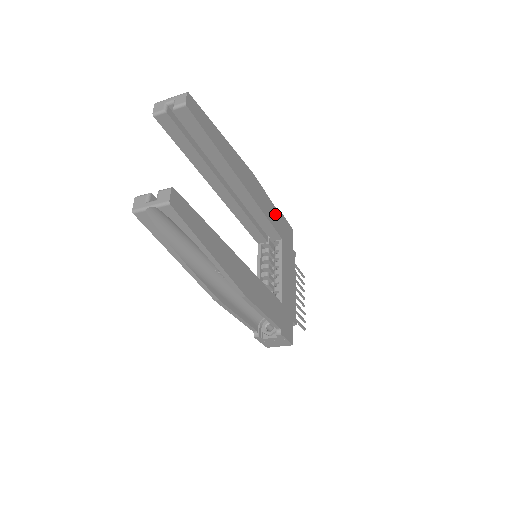
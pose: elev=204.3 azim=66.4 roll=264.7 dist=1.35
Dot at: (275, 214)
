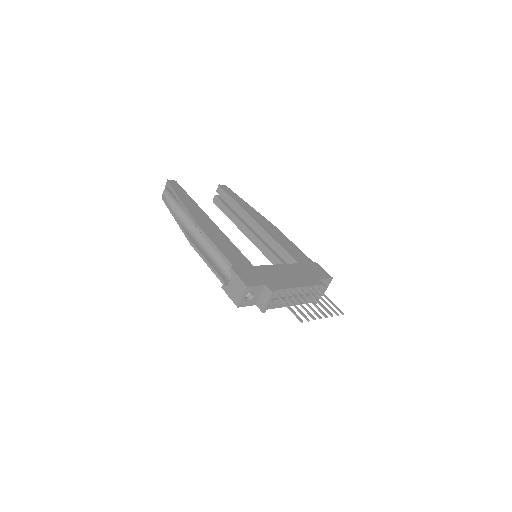
Dot at: (298, 253)
